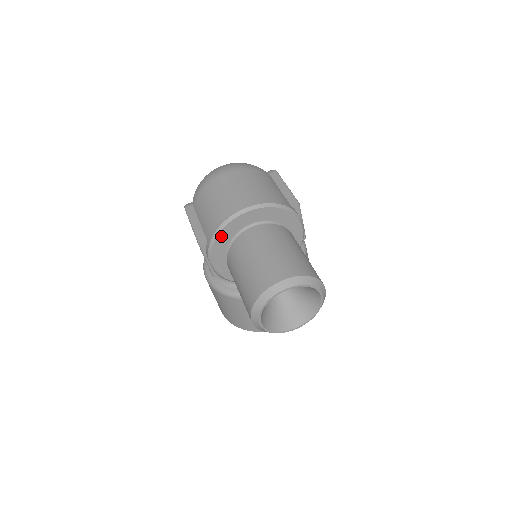
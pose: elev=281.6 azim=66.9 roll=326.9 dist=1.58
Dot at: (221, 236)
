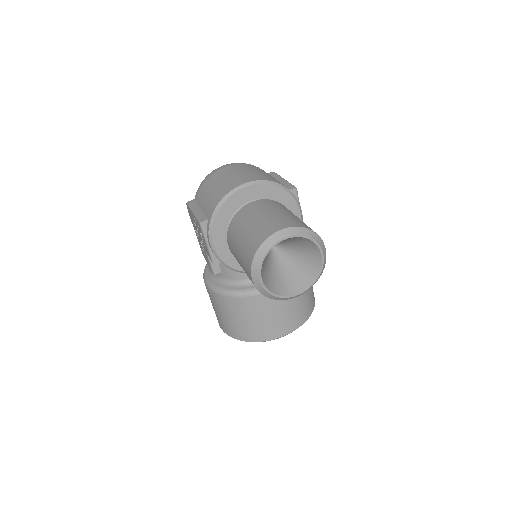
Dot at: (222, 211)
